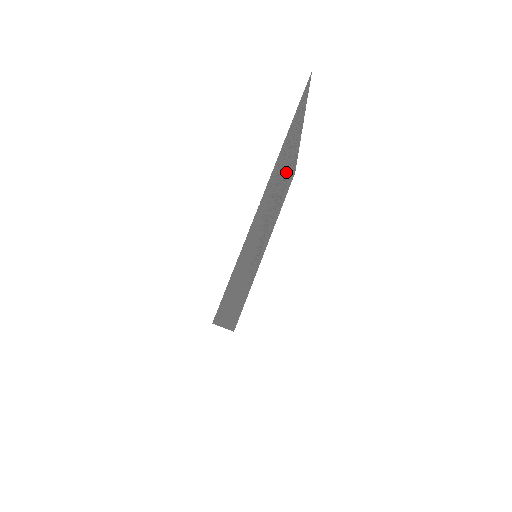
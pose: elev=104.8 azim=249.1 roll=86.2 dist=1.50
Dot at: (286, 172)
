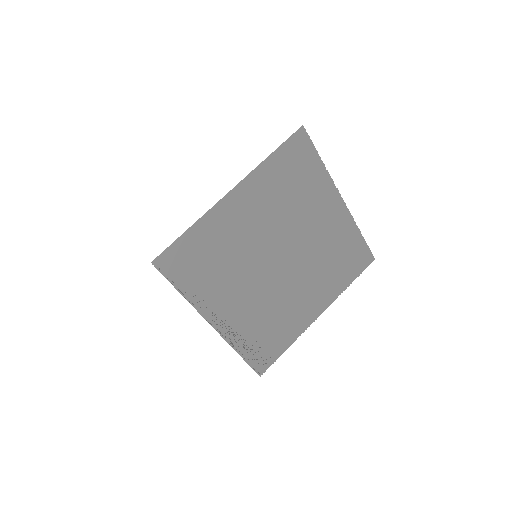
Dot at: (304, 294)
